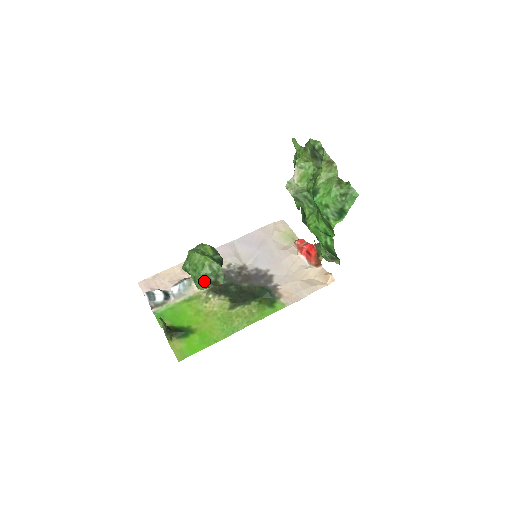
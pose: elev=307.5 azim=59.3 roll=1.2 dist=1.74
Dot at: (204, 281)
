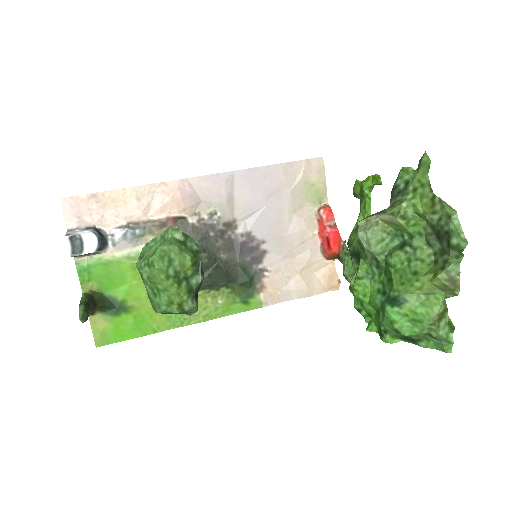
Dot at: (163, 313)
